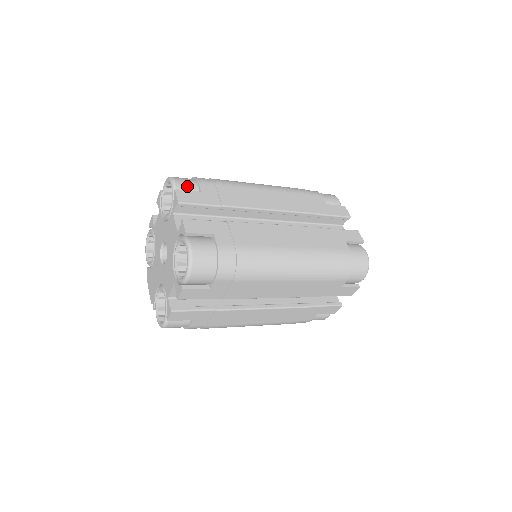
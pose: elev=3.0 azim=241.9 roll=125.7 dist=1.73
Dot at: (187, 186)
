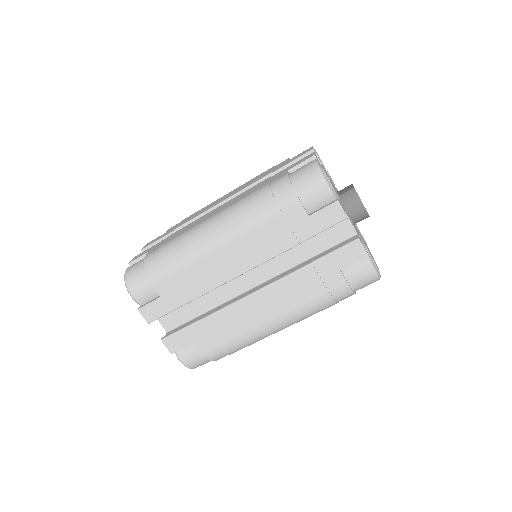
Dot at: occluded
